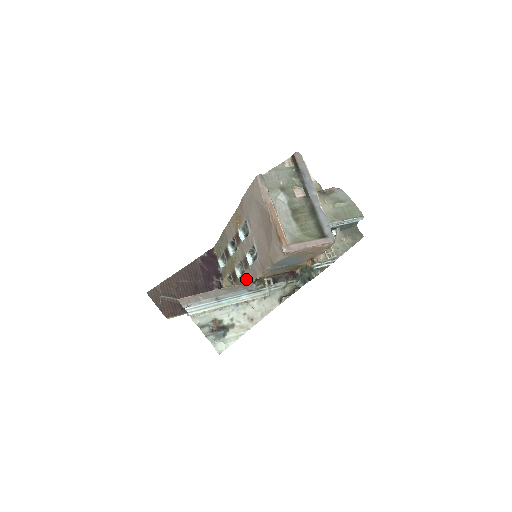
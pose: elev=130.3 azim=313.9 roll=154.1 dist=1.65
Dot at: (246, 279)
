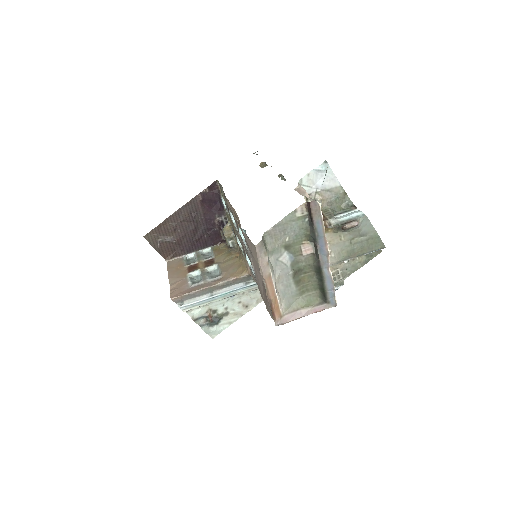
Dot at: (245, 264)
